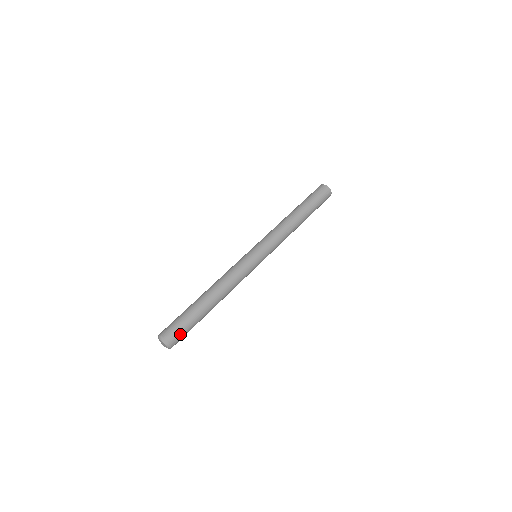
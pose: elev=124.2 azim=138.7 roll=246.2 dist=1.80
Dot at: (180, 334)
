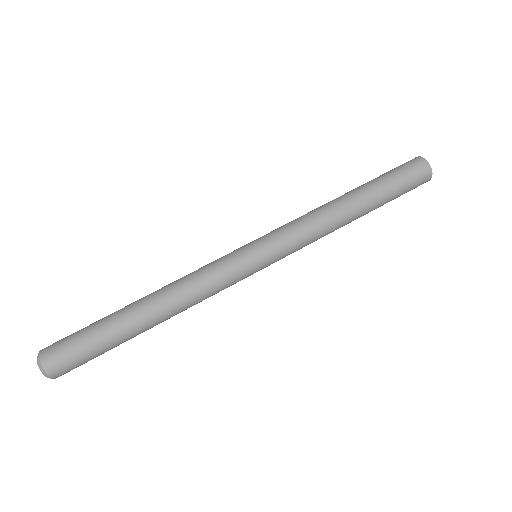
Dot at: (71, 360)
